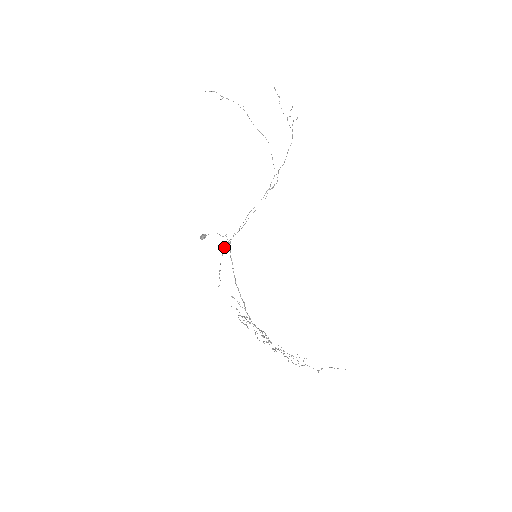
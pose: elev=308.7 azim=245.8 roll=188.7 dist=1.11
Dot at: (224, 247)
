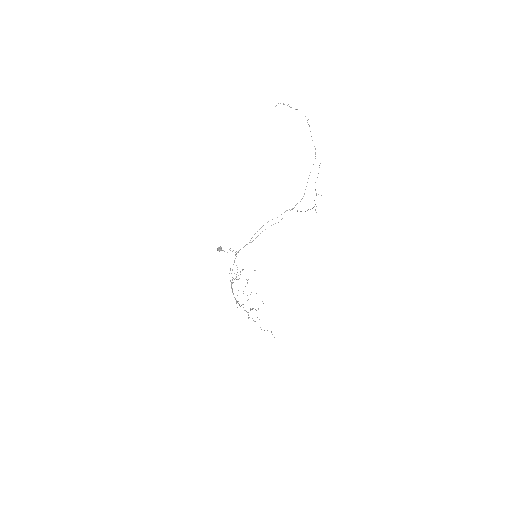
Dot at: occluded
